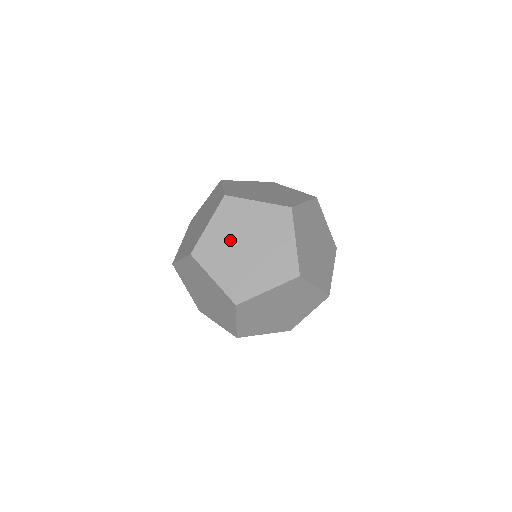
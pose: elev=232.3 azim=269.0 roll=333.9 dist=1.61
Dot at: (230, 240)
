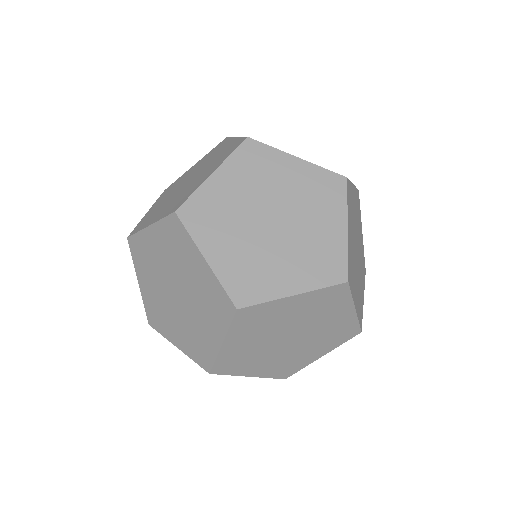
Dot at: (160, 292)
